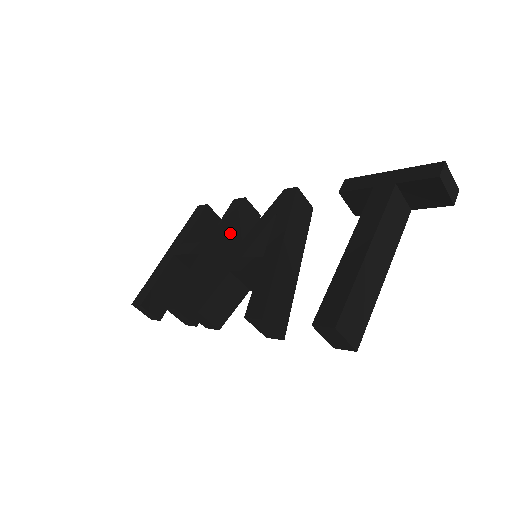
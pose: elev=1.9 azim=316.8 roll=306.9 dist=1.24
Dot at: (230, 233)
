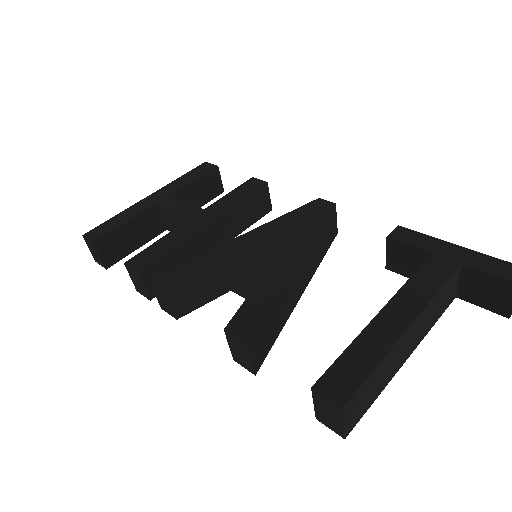
Dot at: (234, 213)
